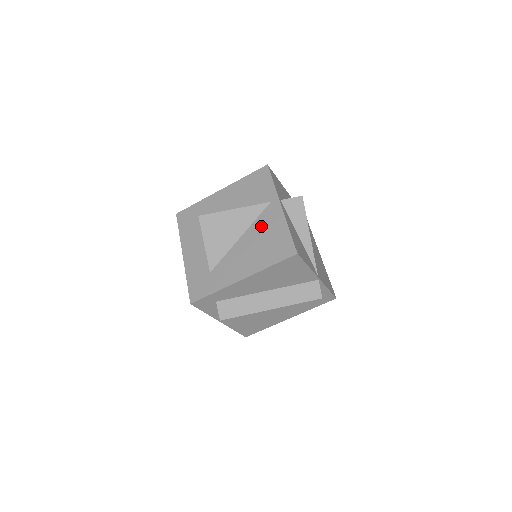
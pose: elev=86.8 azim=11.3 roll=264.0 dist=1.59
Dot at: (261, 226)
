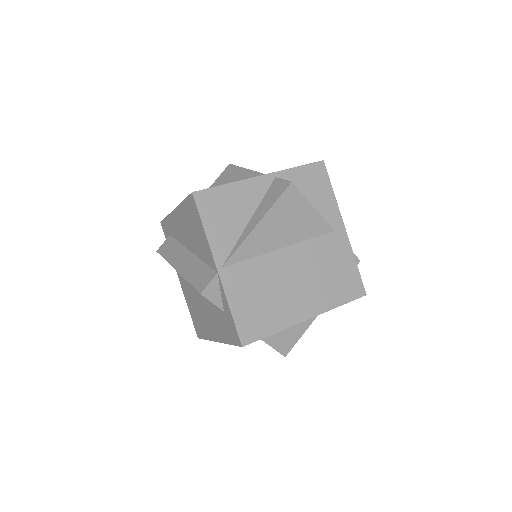
Dot at: occluded
